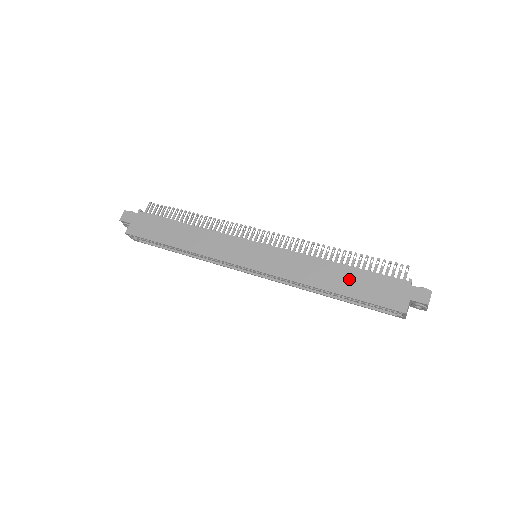
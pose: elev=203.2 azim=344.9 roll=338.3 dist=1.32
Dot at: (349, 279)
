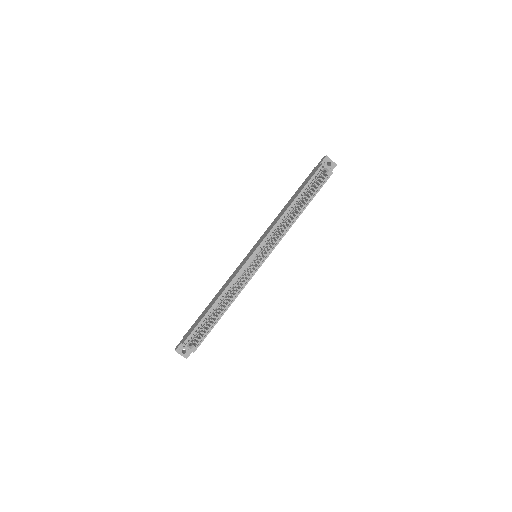
Dot at: (294, 196)
